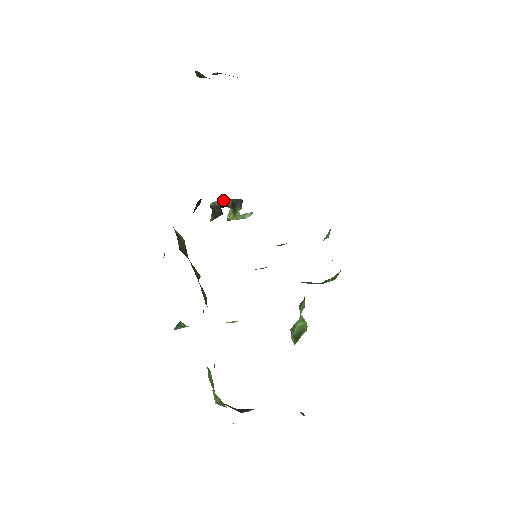
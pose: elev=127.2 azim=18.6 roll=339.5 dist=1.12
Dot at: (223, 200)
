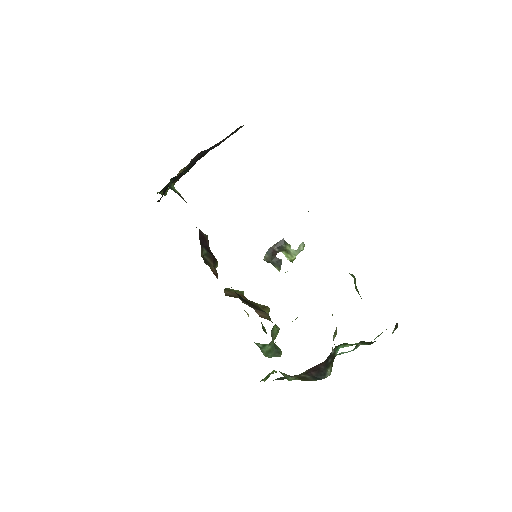
Dot at: (269, 250)
